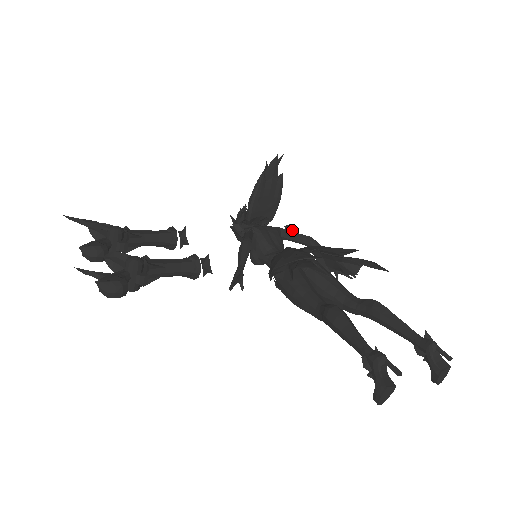
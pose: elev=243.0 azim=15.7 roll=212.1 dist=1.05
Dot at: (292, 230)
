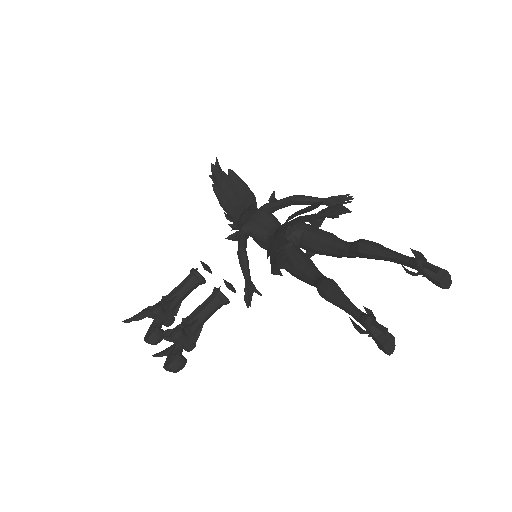
Dot at: (275, 200)
